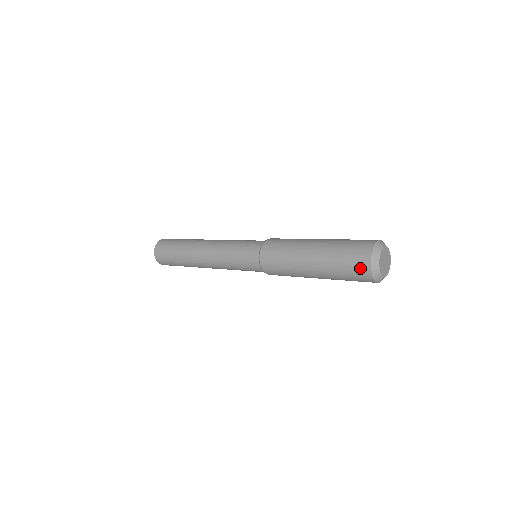
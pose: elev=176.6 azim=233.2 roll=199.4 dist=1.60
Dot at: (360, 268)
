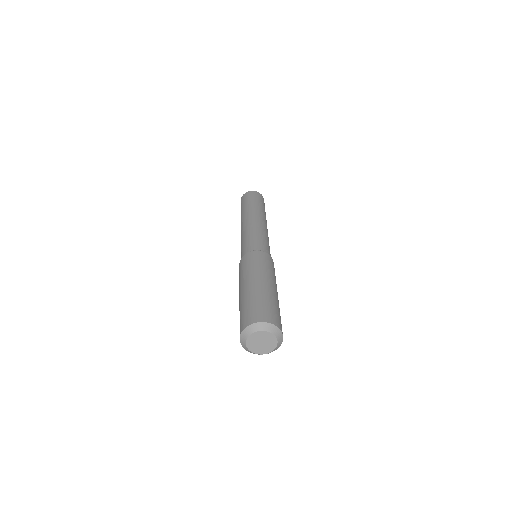
Dot at: occluded
